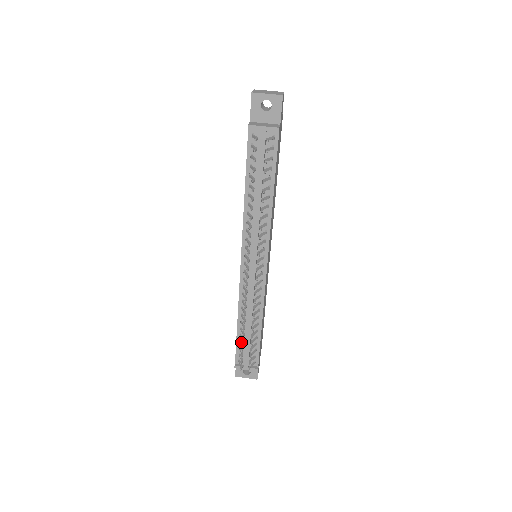
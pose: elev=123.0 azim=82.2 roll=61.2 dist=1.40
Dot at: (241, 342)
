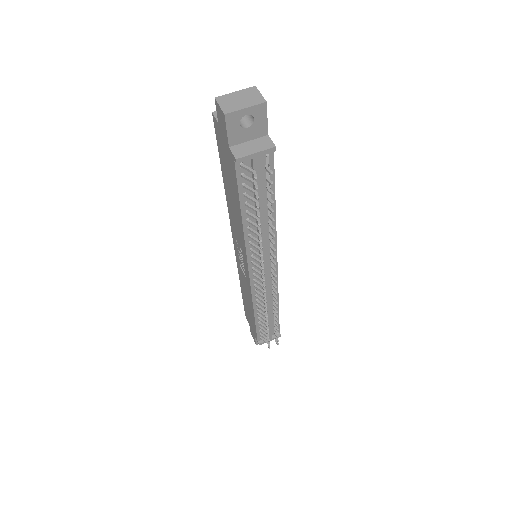
Dot at: (262, 327)
